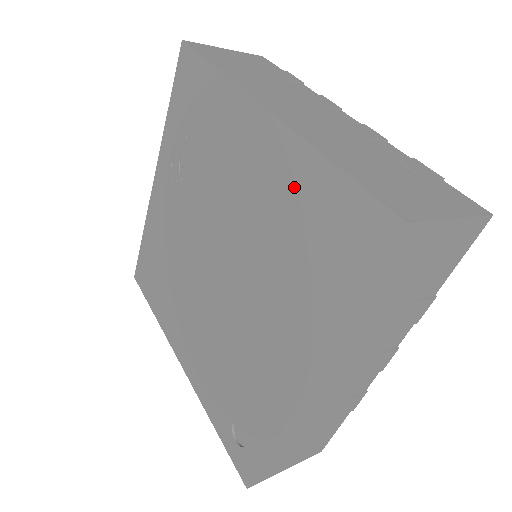
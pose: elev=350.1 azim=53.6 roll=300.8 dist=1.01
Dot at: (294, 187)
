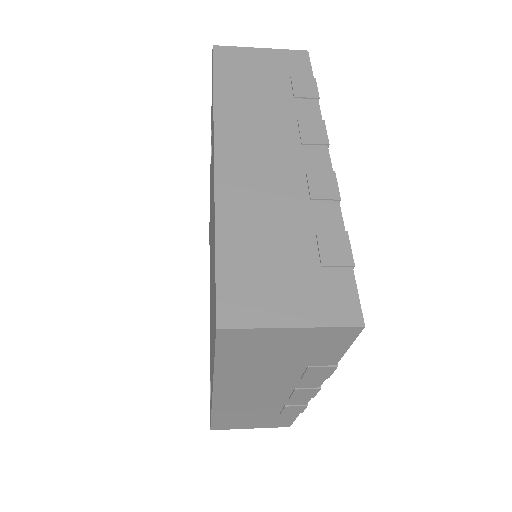
Dot at: occluded
